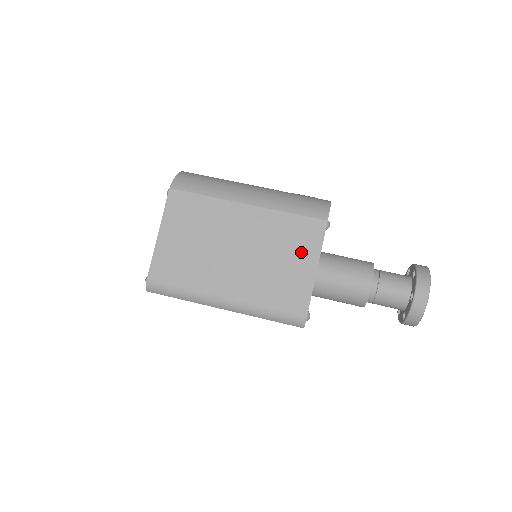
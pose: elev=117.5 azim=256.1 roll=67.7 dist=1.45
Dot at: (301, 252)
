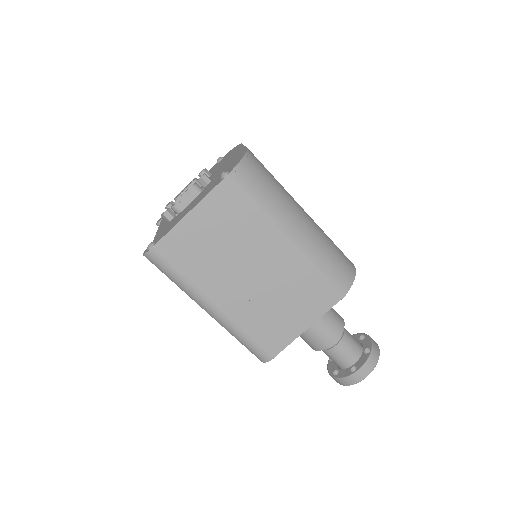
Dot at: (305, 308)
